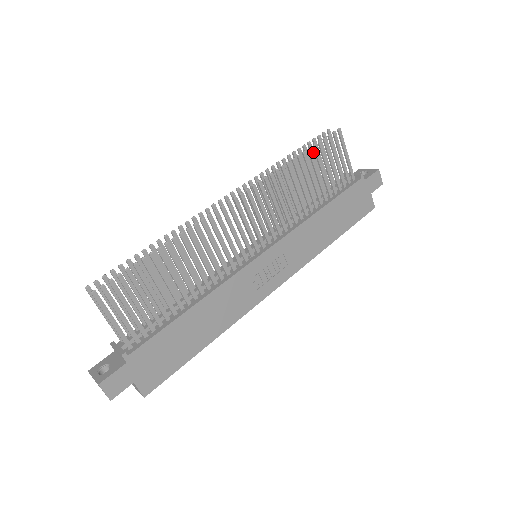
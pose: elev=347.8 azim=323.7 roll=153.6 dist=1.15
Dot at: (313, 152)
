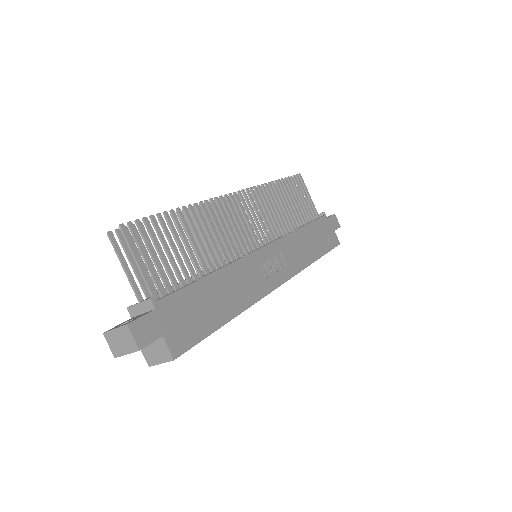
Dot at: occluded
